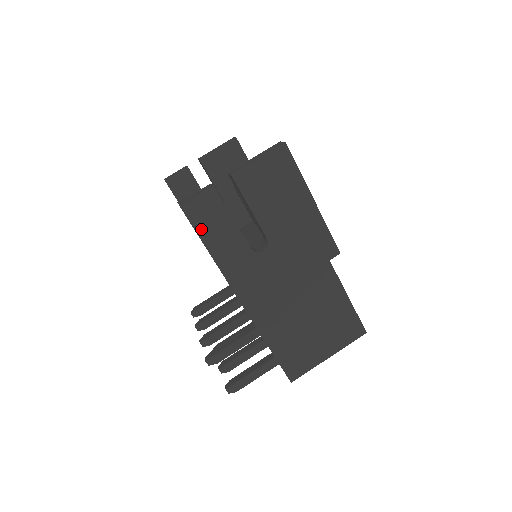
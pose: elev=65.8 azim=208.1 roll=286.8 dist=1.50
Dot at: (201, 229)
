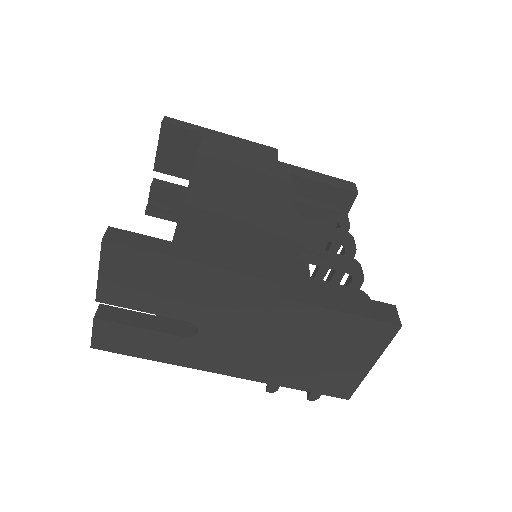
Dot at: (126, 351)
